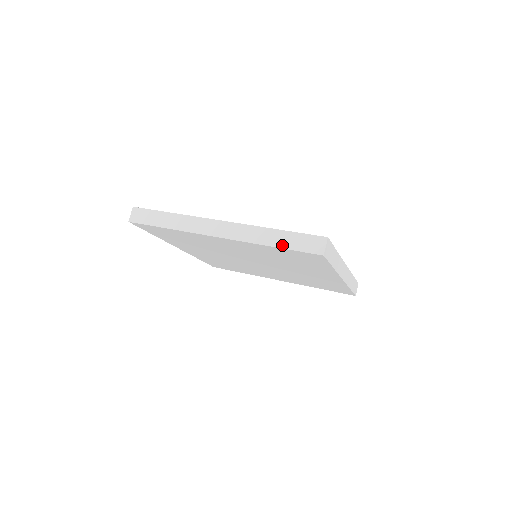
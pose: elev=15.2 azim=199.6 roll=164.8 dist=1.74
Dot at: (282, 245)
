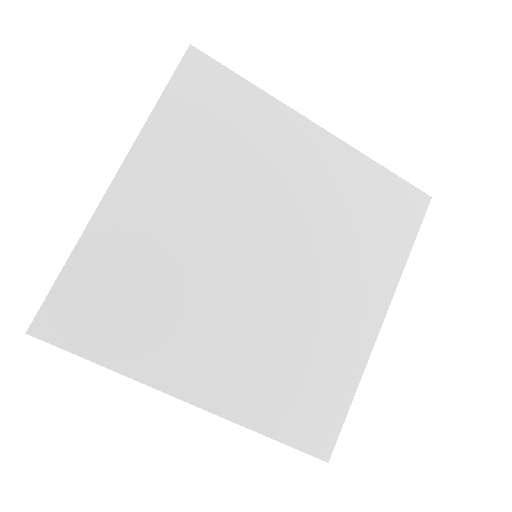
Dot at: (162, 93)
